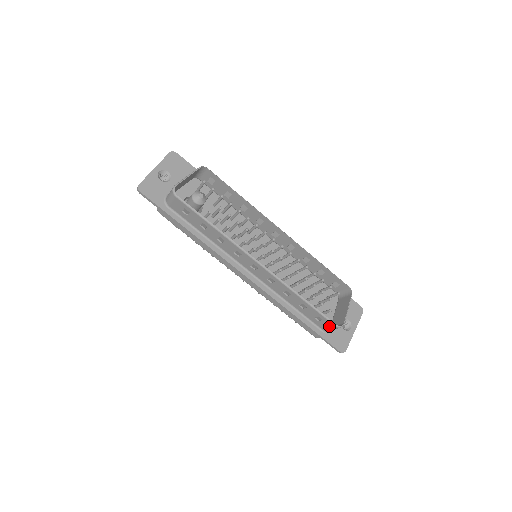
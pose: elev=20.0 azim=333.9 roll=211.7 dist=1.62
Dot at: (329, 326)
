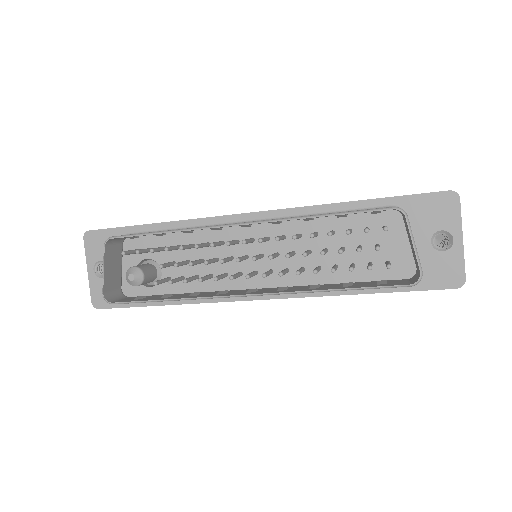
Dot at: occluded
